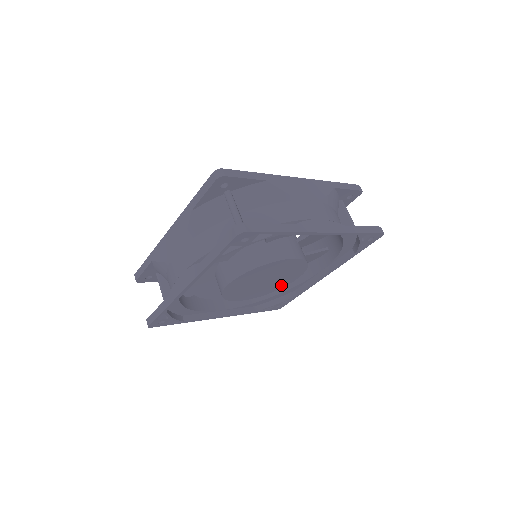
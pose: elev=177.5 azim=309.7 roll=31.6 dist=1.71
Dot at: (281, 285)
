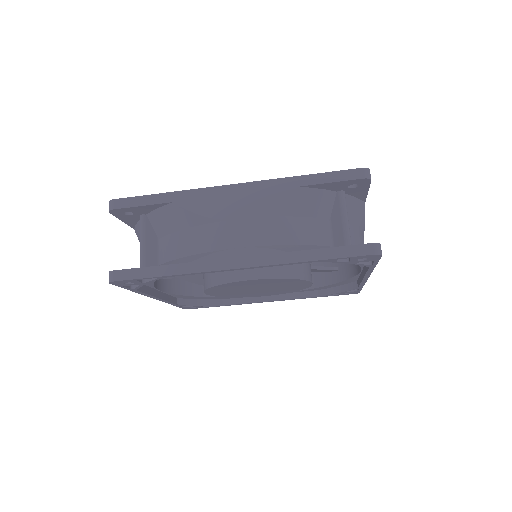
Dot at: (298, 287)
